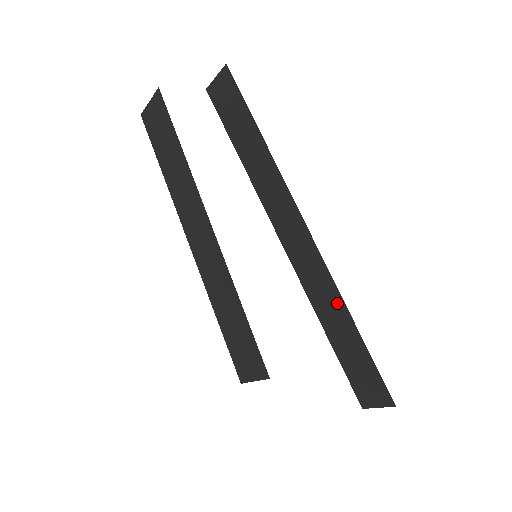
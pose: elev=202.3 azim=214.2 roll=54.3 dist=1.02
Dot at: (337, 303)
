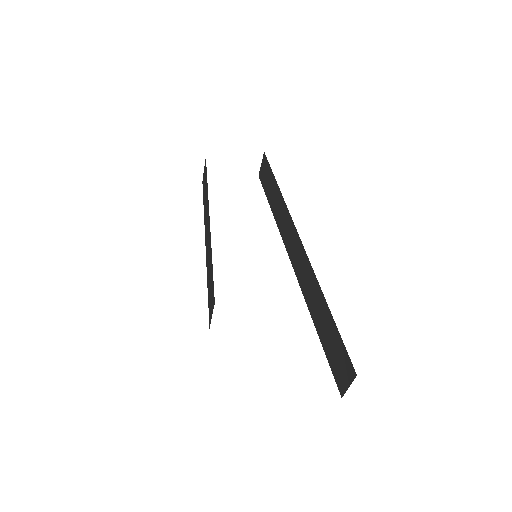
Dot at: (316, 289)
